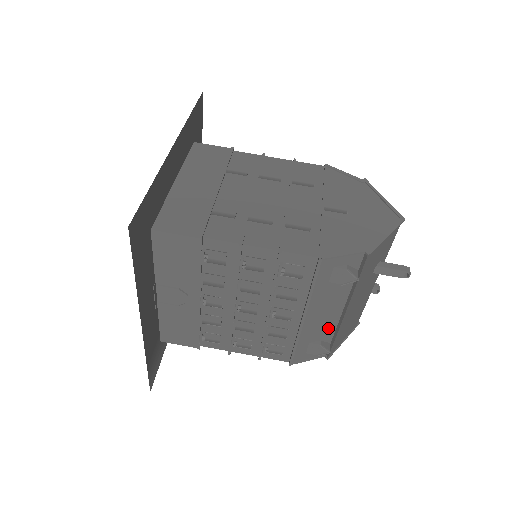
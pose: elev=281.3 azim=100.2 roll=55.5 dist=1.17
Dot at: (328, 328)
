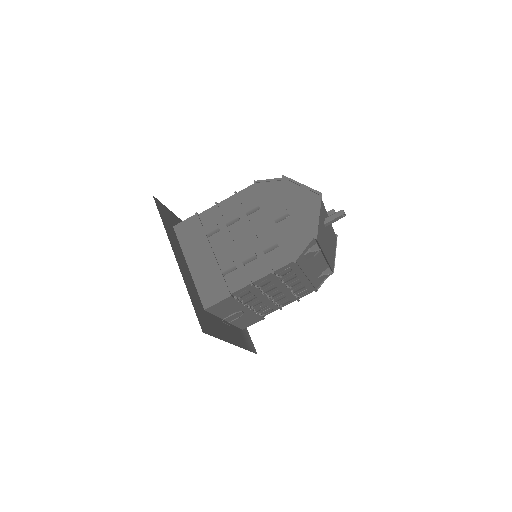
Dot at: (322, 266)
